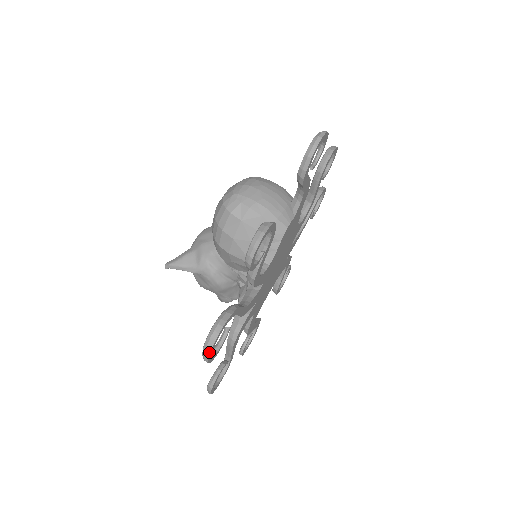
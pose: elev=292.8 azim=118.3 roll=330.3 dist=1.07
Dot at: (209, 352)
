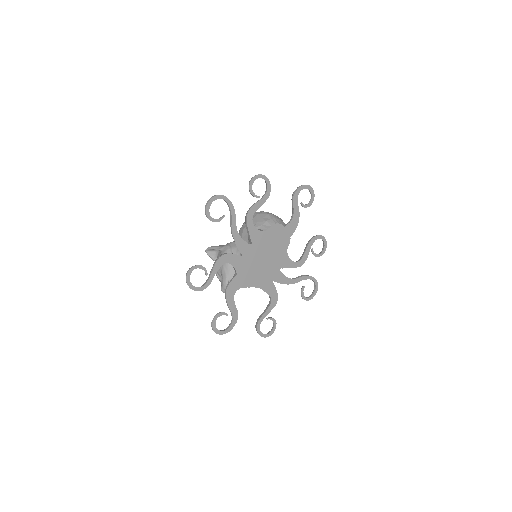
Dot at: (211, 199)
